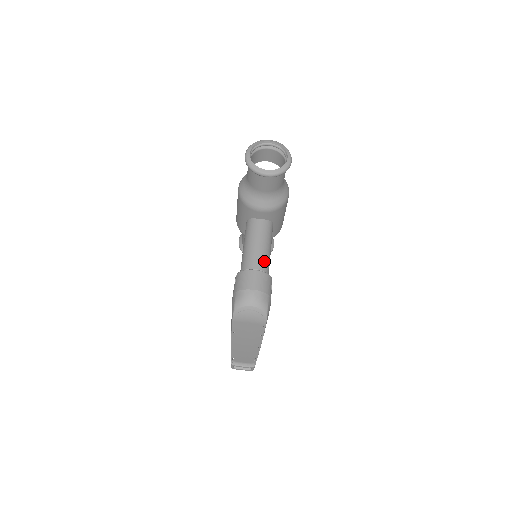
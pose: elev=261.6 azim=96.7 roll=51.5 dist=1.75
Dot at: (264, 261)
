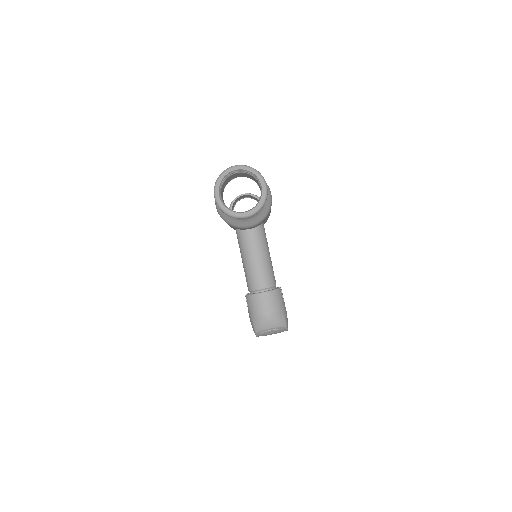
Dot at: (268, 276)
